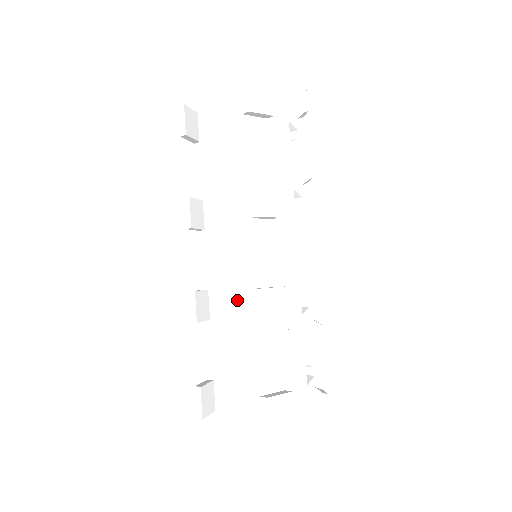
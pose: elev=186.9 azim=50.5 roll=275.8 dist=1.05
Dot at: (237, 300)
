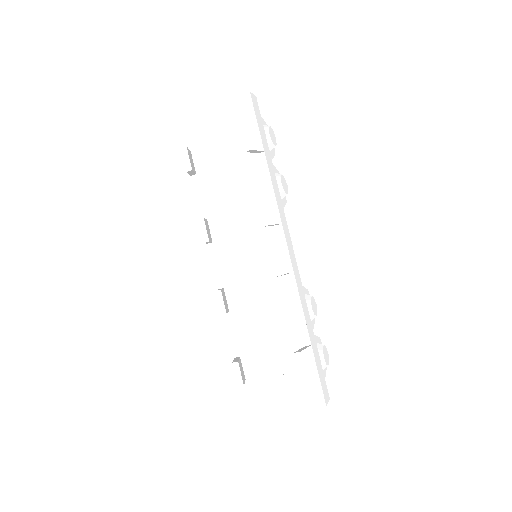
Dot at: (253, 290)
